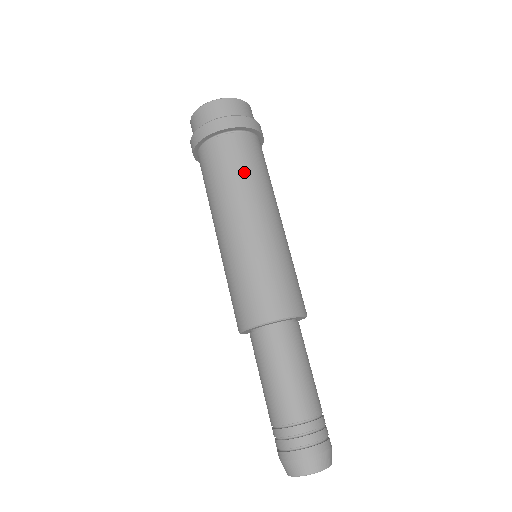
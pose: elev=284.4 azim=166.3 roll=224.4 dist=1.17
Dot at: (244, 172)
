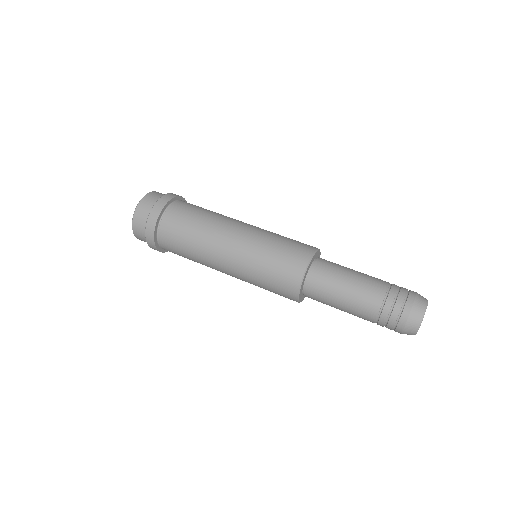
Dot at: (205, 212)
